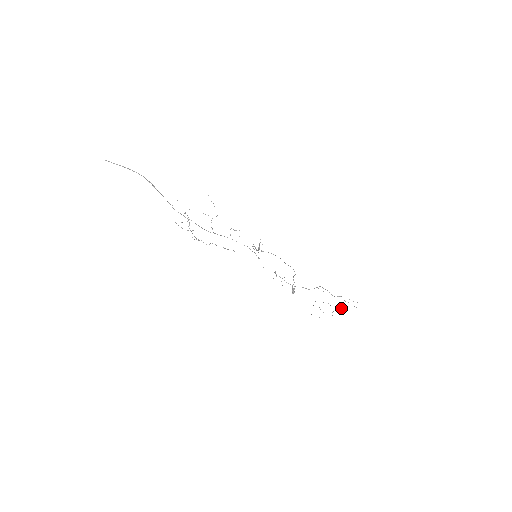
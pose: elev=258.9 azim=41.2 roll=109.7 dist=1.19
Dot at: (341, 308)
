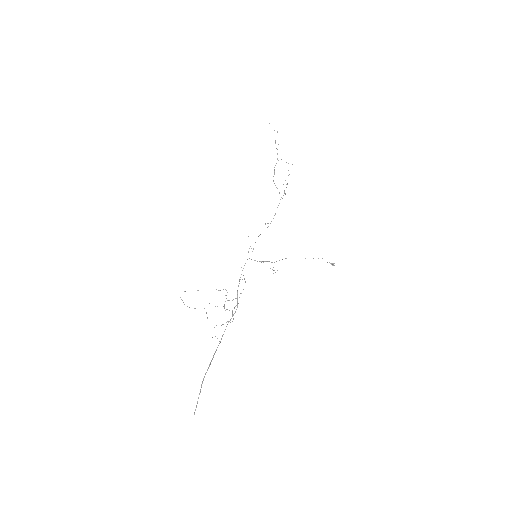
Dot at: occluded
